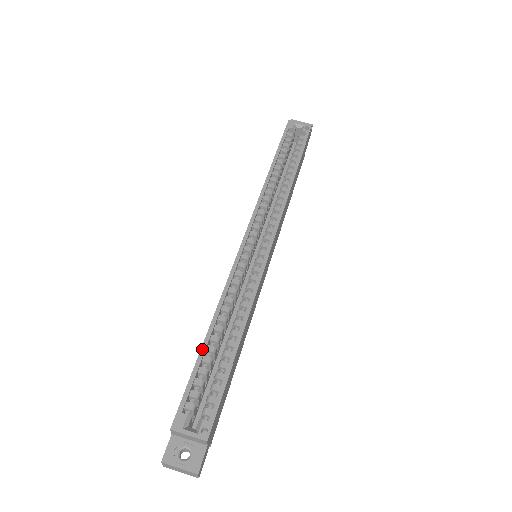
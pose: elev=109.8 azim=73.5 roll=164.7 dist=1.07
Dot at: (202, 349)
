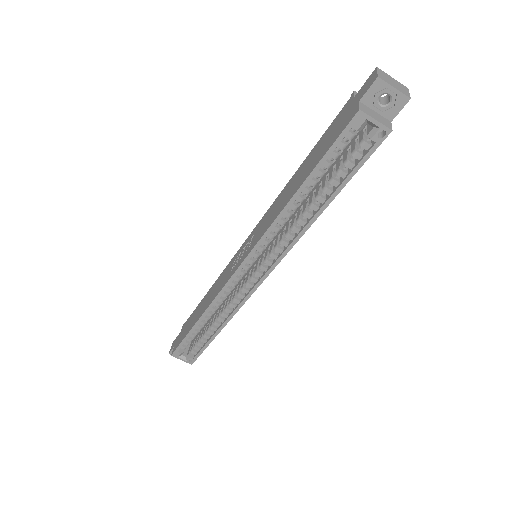
Dot at: (192, 330)
